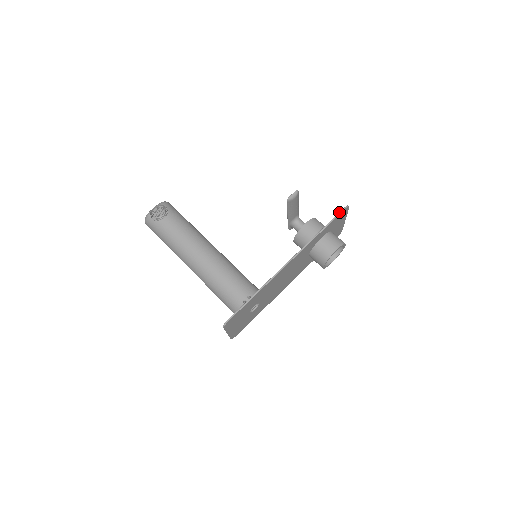
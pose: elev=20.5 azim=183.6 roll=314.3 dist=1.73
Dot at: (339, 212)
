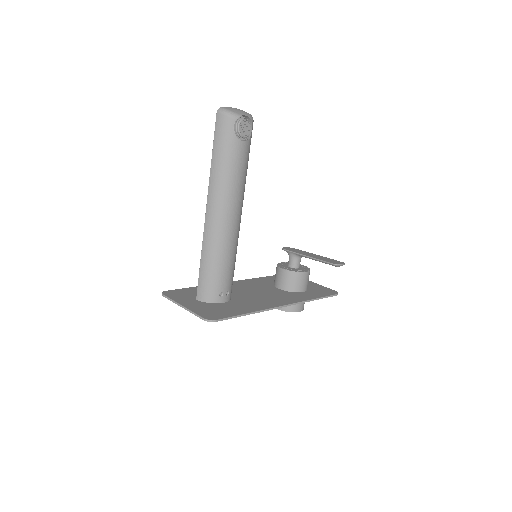
Dot at: (333, 295)
